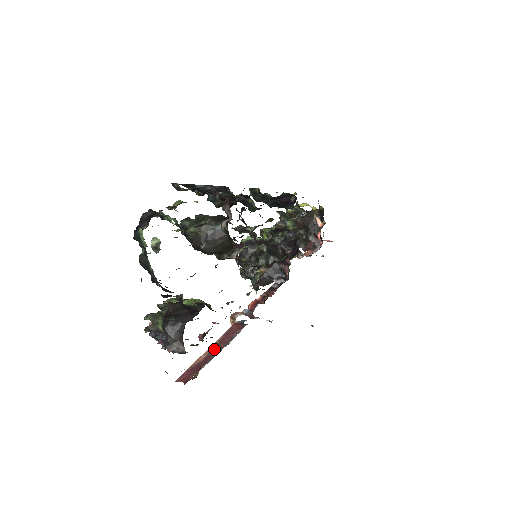
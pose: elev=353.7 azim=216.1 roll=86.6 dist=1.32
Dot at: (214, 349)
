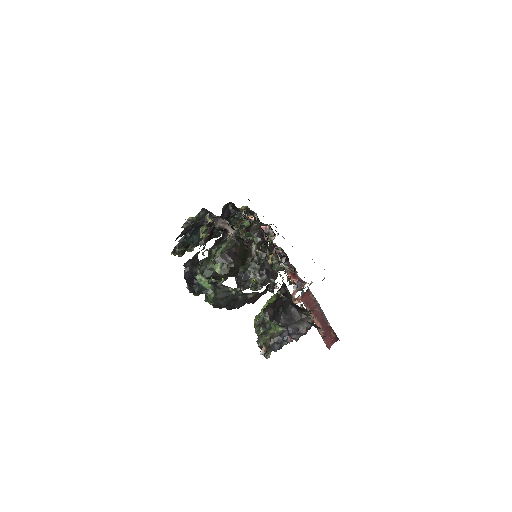
Dot at: (316, 316)
